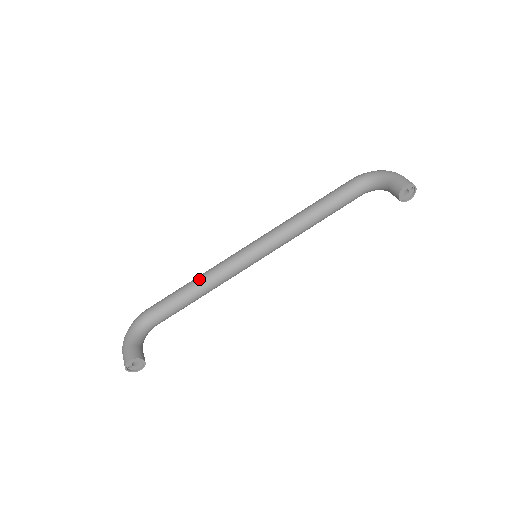
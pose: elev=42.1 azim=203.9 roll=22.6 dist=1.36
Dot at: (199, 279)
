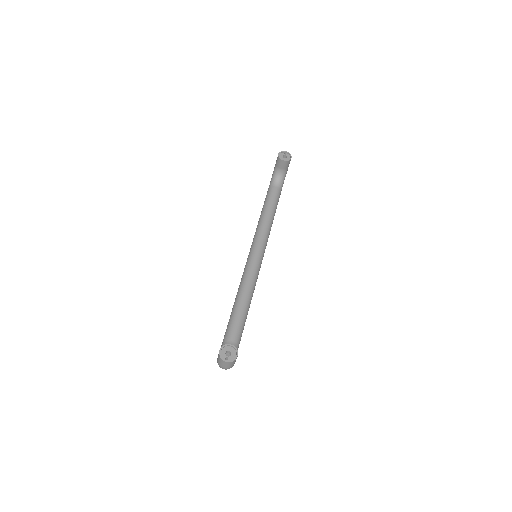
Dot at: (236, 295)
